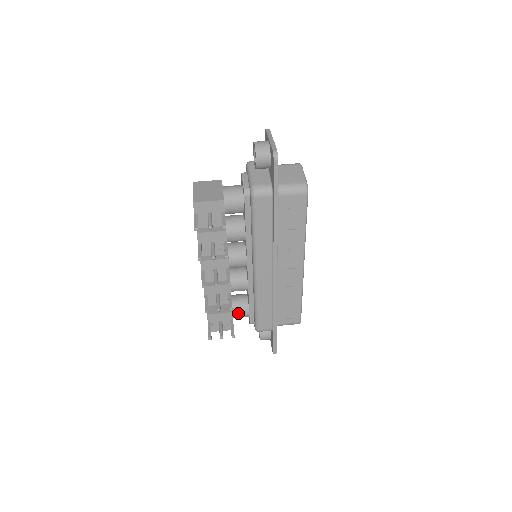
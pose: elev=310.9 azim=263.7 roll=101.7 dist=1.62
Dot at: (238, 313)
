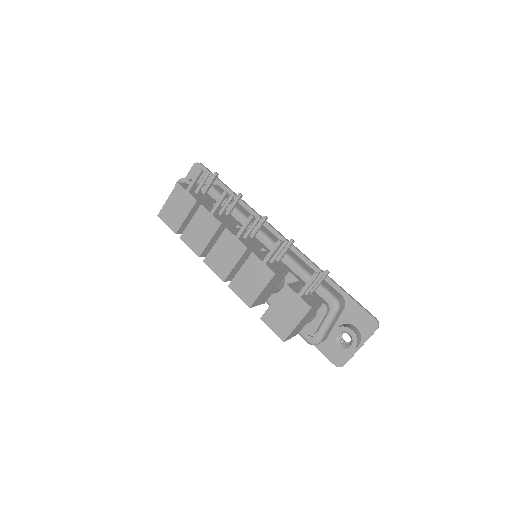
Dot at: occluded
